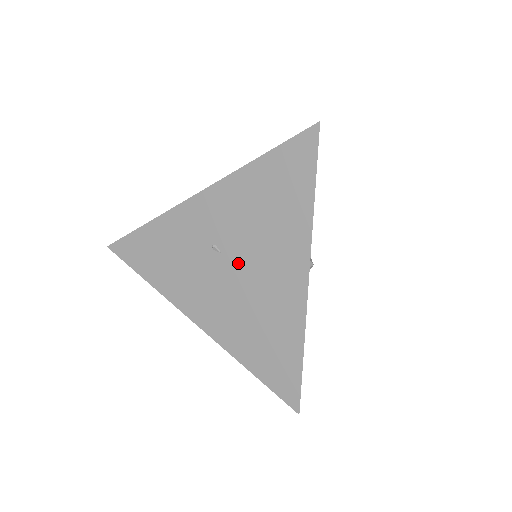
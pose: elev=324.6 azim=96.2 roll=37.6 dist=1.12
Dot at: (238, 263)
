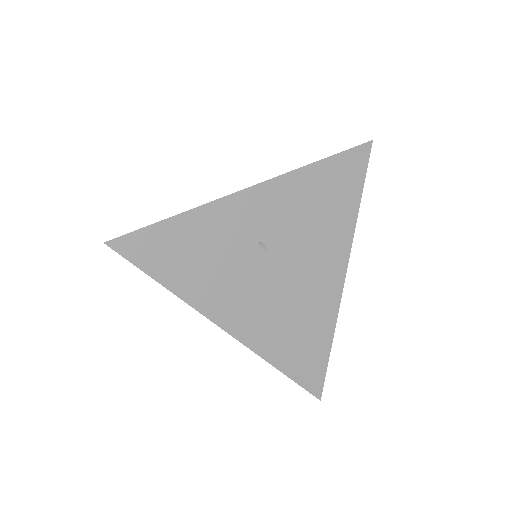
Dot at: (284, 261)
